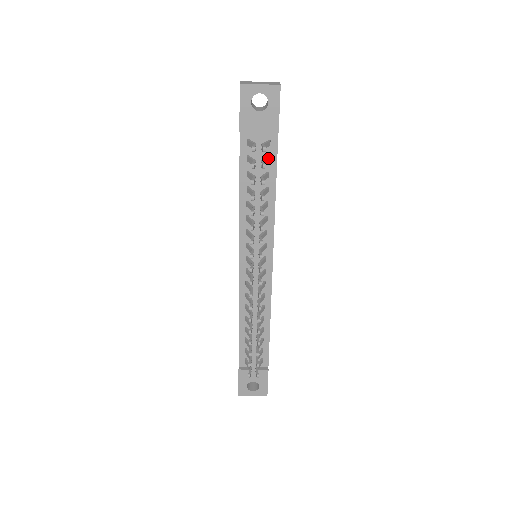
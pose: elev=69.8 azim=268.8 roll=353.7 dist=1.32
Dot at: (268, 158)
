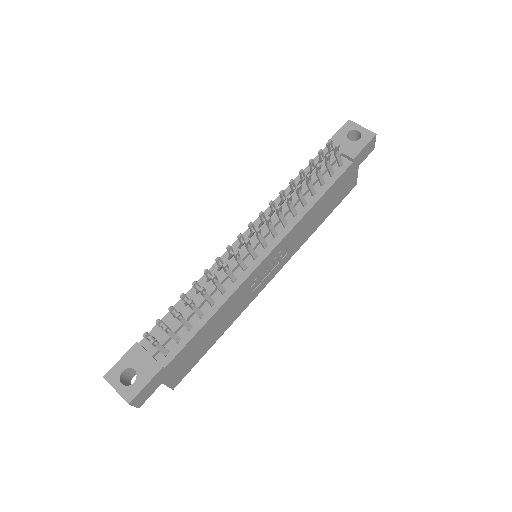
Dot at: (333, 171)
